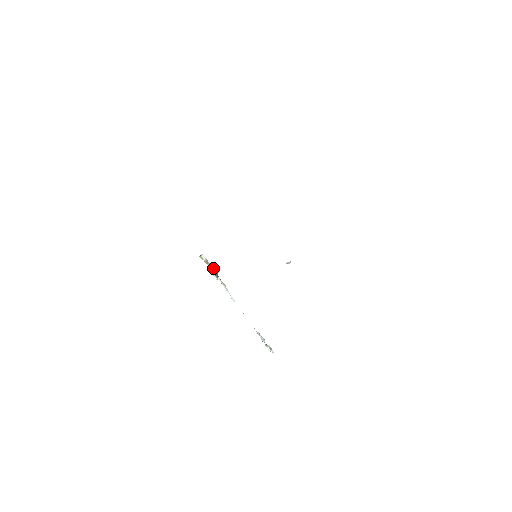
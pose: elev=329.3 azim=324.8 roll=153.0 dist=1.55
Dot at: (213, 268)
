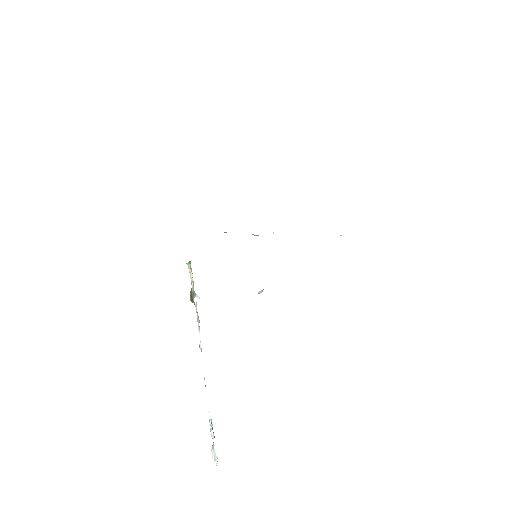
Dot at: (192, 290)
